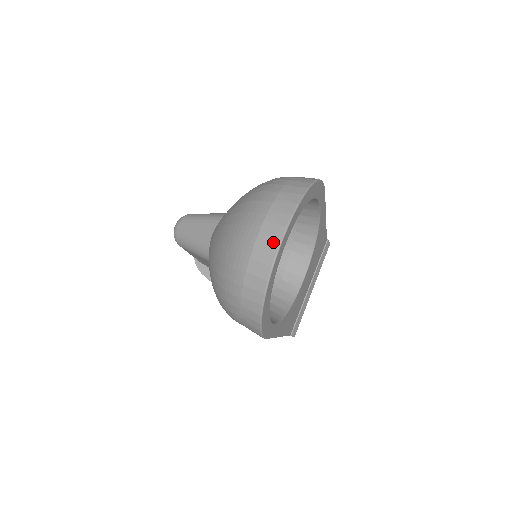
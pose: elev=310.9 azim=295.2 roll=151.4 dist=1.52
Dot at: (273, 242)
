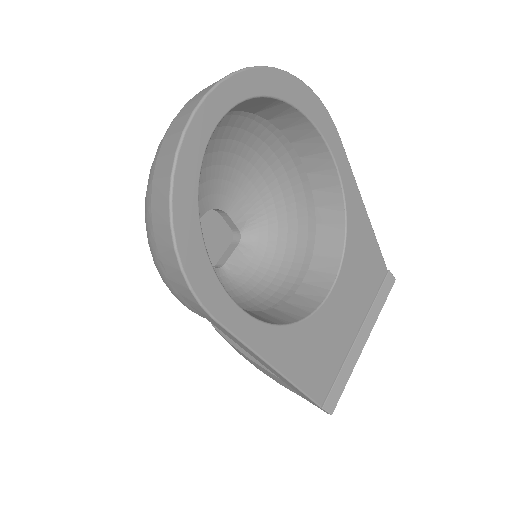
Dot at: (194, 103)
